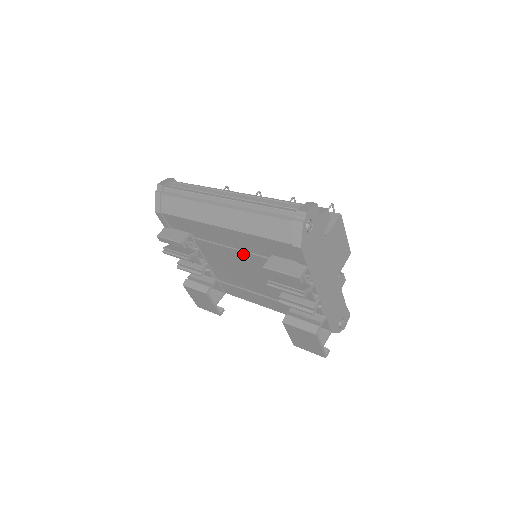
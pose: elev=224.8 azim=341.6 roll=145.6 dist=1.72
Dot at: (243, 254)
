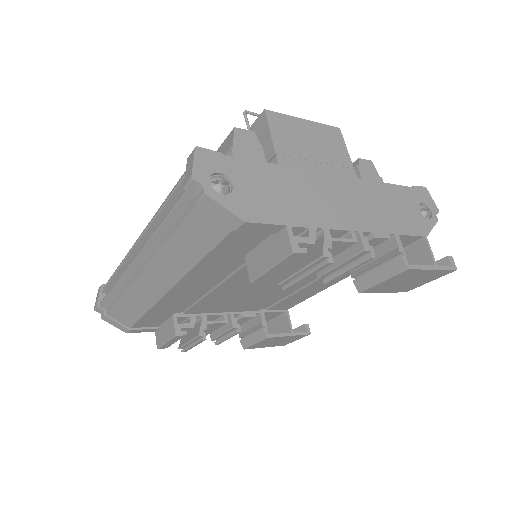
Dot at: (230, 282)
